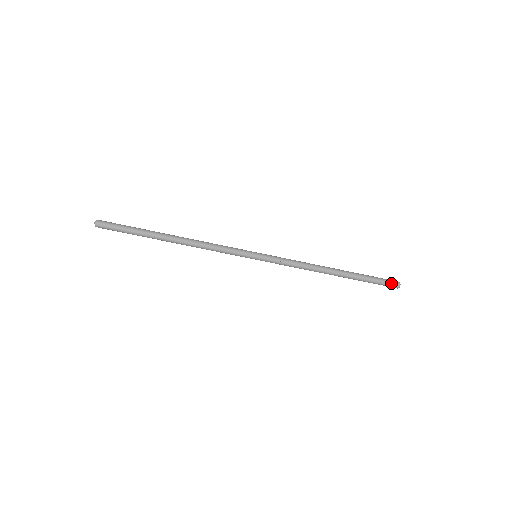
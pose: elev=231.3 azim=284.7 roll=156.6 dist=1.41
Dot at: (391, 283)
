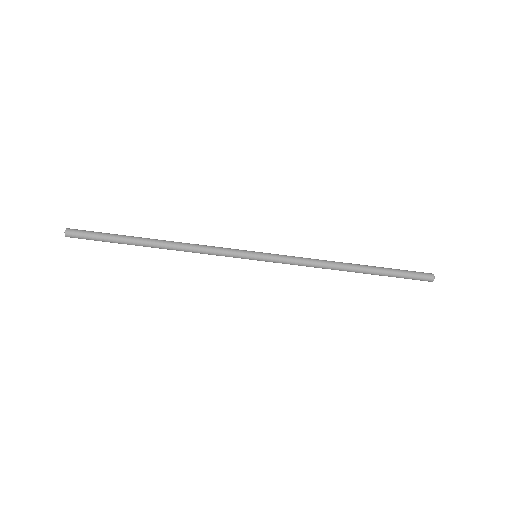
Dot at: (422, 279)
